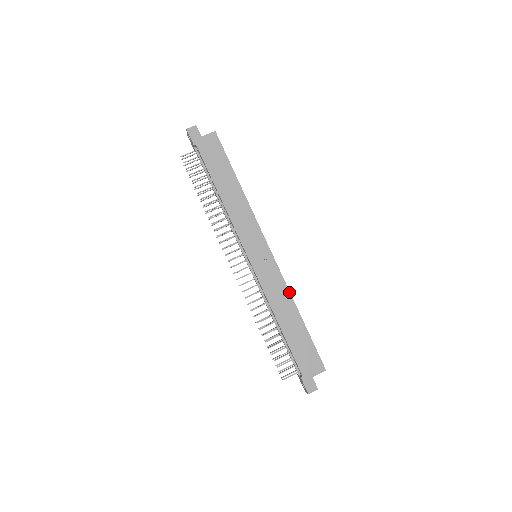
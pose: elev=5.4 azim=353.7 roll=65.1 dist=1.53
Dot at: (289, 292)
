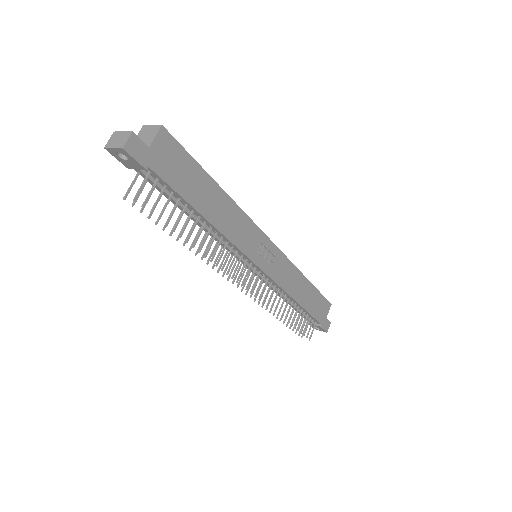
Dot at: (296, 268)
